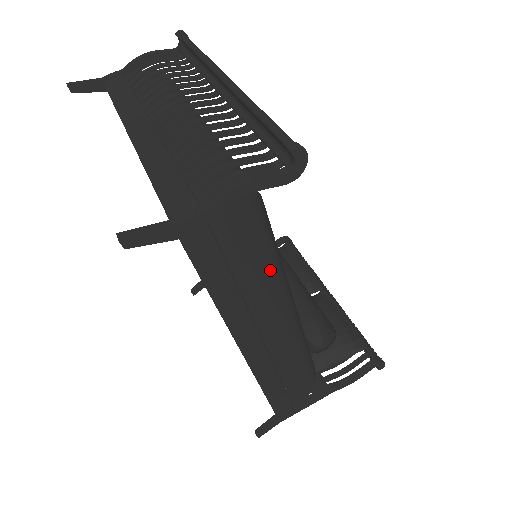
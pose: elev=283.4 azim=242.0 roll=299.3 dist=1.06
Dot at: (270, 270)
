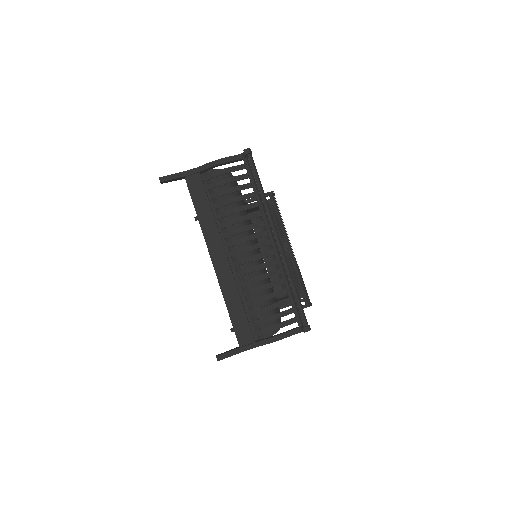
Dot at: occluded
